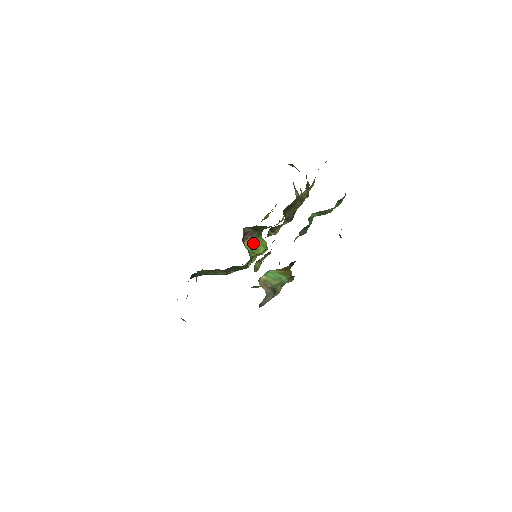
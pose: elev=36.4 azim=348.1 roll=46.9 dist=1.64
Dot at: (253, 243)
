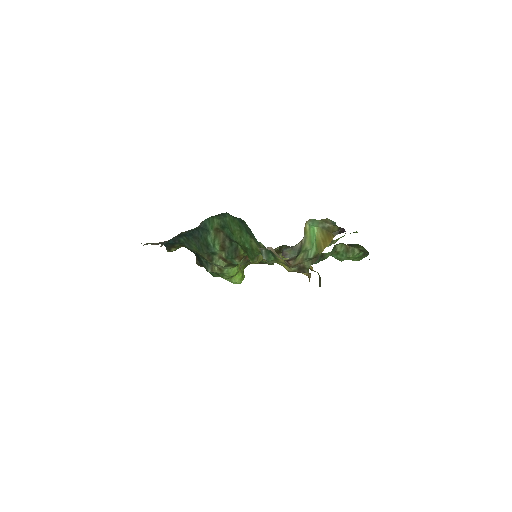
Dot at: occluded
